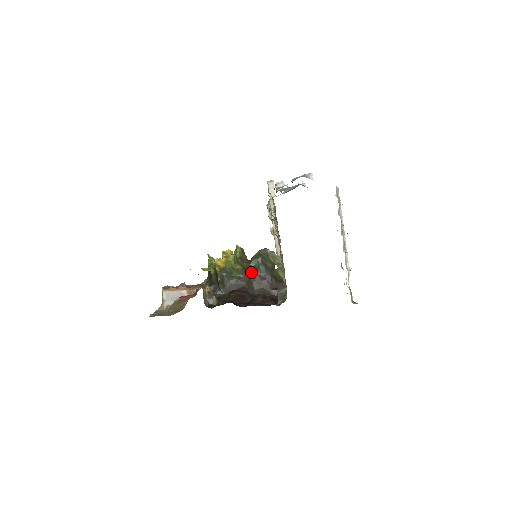
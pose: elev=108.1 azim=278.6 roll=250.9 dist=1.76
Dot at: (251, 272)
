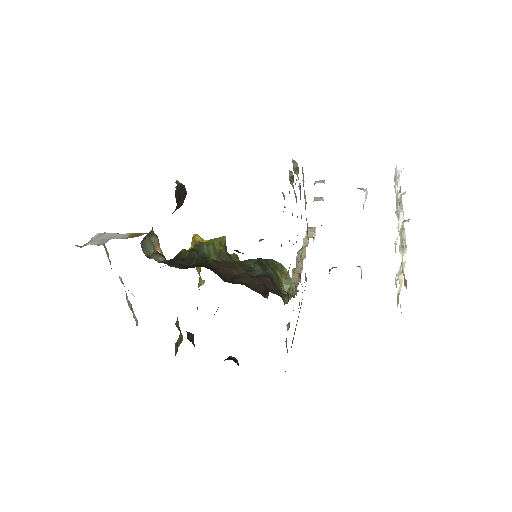
Dot at: (238, 265)
